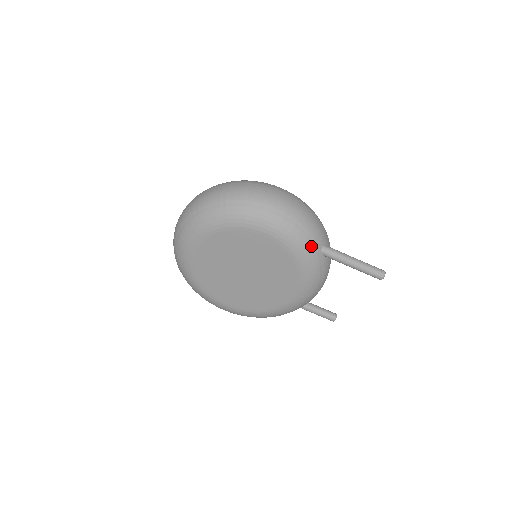
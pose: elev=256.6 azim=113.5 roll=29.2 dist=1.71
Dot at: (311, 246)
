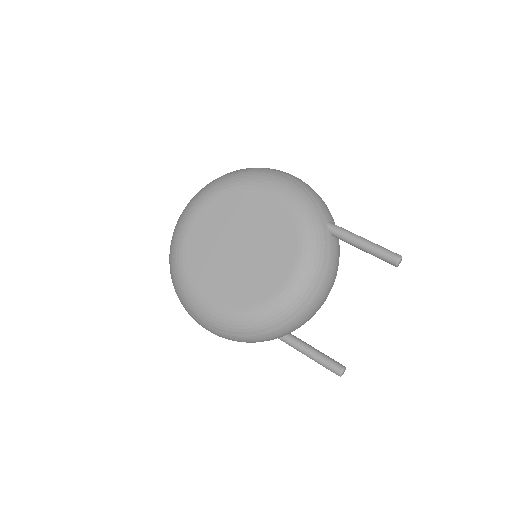
Dot at: (316, 212)
